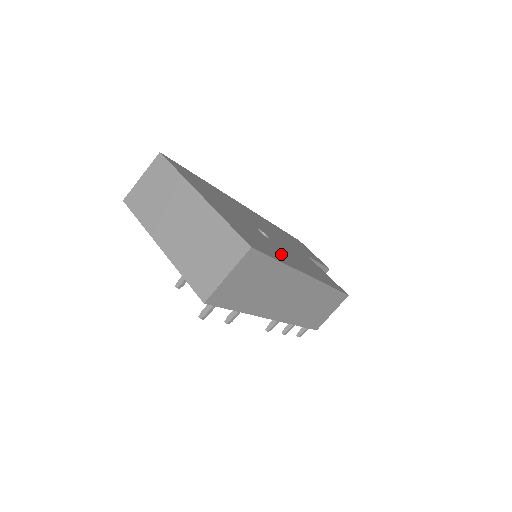
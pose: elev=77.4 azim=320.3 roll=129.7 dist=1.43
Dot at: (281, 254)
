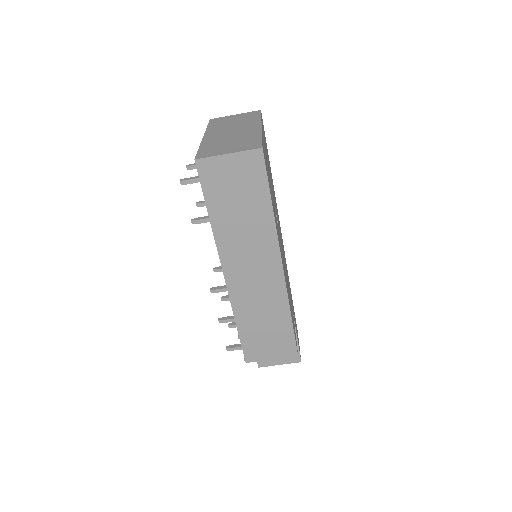
Dot at: occluded
